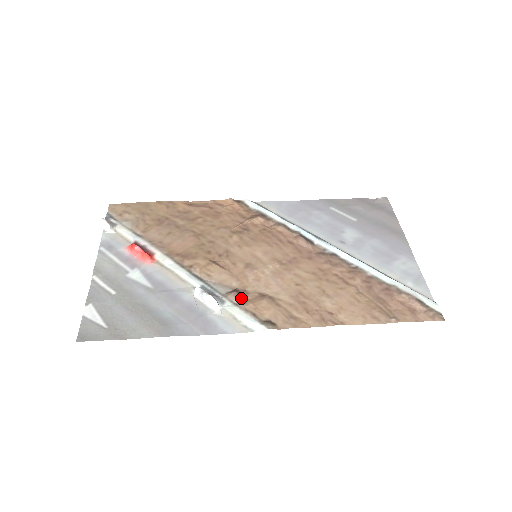
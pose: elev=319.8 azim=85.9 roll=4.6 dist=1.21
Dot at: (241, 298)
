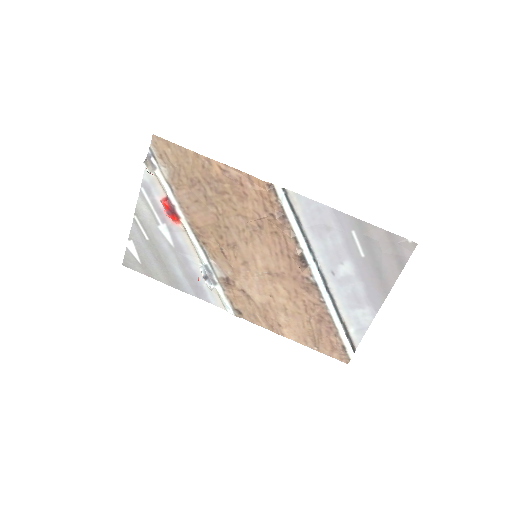
Dot at: (229, 287)
